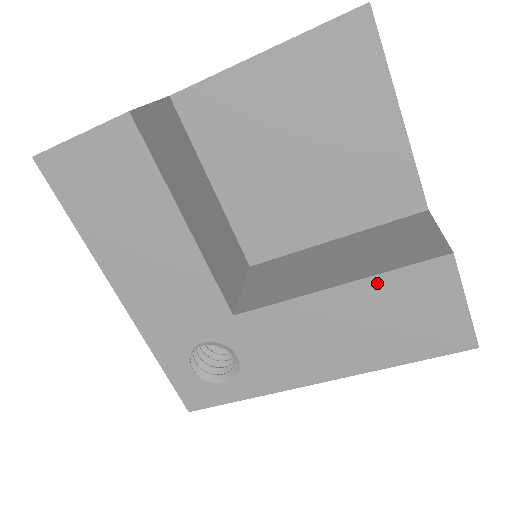
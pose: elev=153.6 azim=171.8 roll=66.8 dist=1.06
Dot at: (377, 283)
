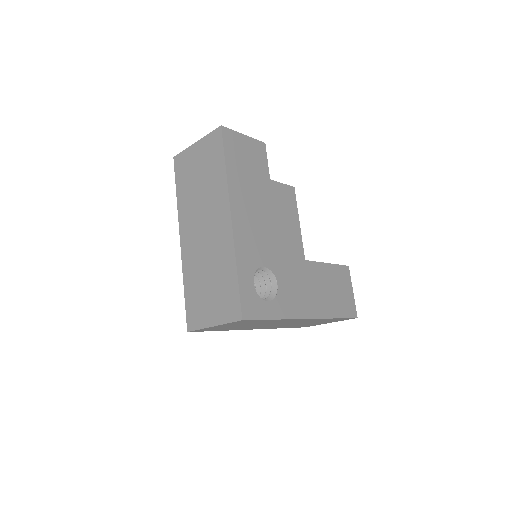
Dot at: (330, 268)
